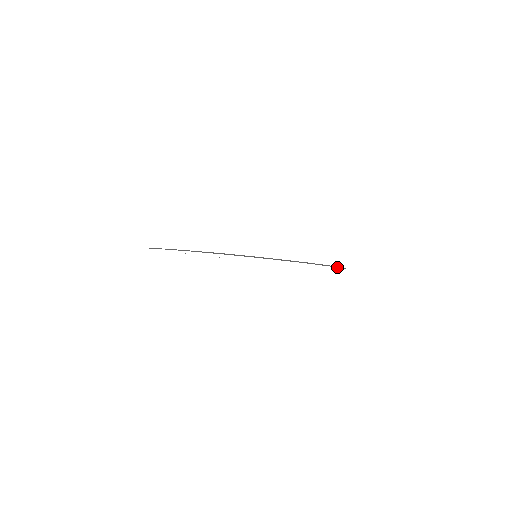
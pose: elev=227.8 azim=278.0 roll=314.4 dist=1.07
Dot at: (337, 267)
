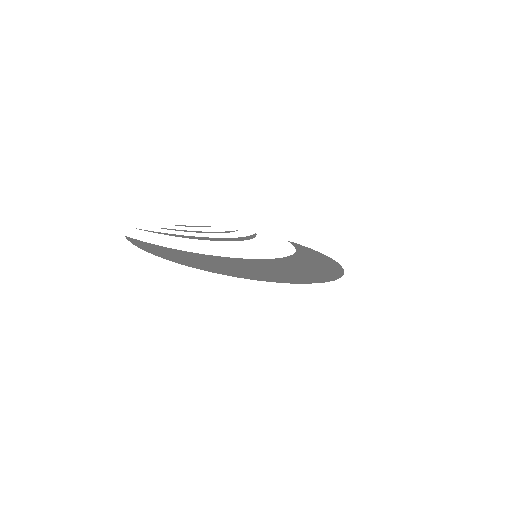
Dot at: occluded
